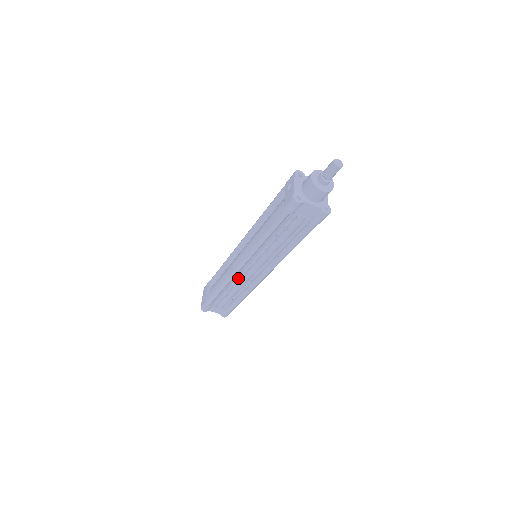
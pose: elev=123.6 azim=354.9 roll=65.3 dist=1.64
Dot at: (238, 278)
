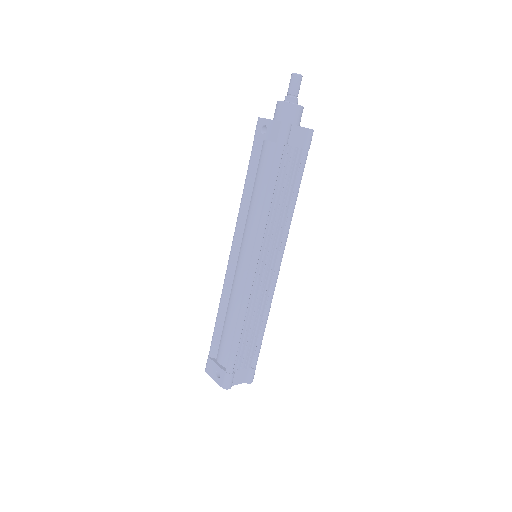
Dot at: (254, 293)
